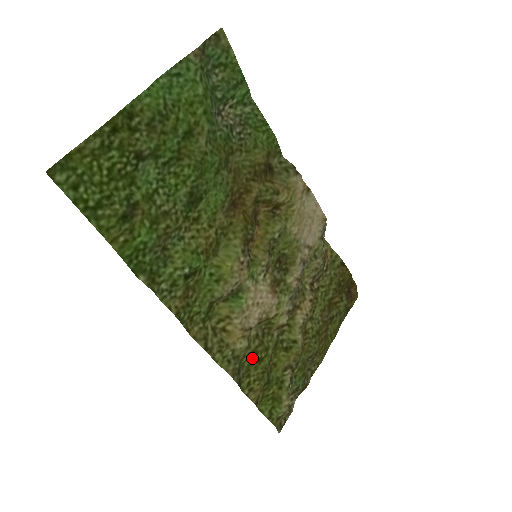
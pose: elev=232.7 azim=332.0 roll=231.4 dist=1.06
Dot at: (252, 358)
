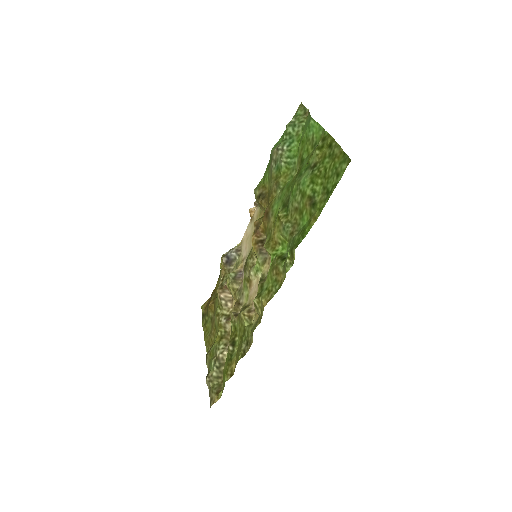
Dot at: (243, 335)
